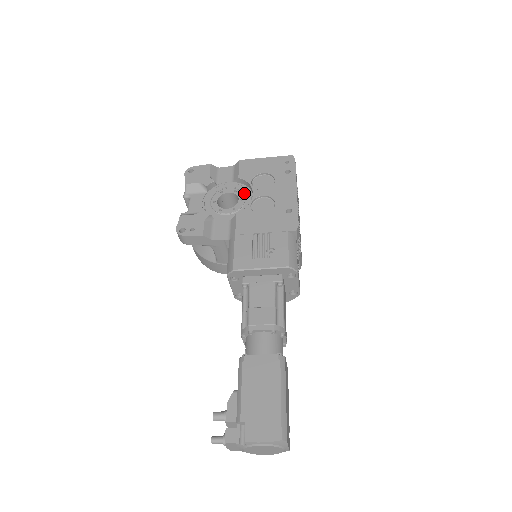
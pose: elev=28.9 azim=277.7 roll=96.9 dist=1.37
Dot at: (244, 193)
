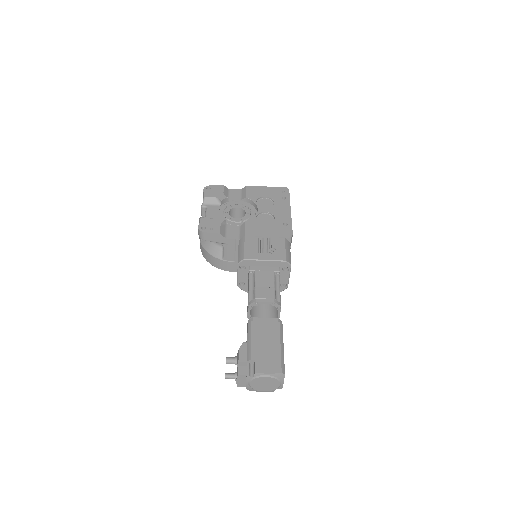
Dot at: (250, 209)
